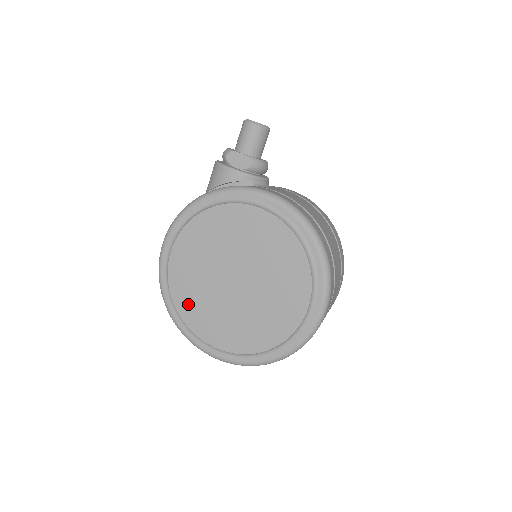
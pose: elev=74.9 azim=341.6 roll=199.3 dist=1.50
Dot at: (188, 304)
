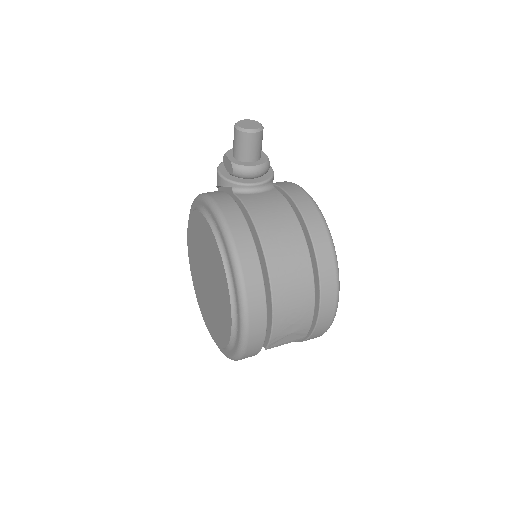
Dot at: (196, 285)
